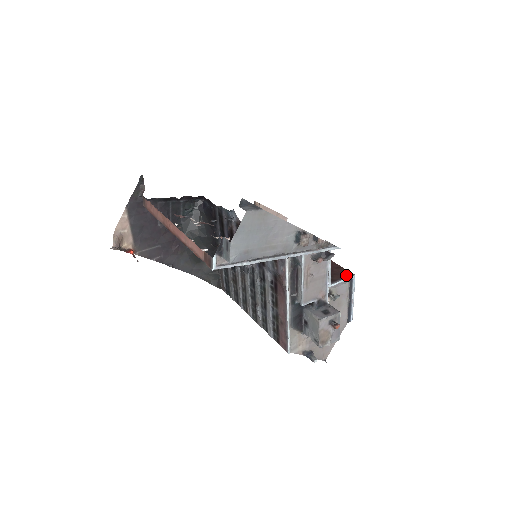
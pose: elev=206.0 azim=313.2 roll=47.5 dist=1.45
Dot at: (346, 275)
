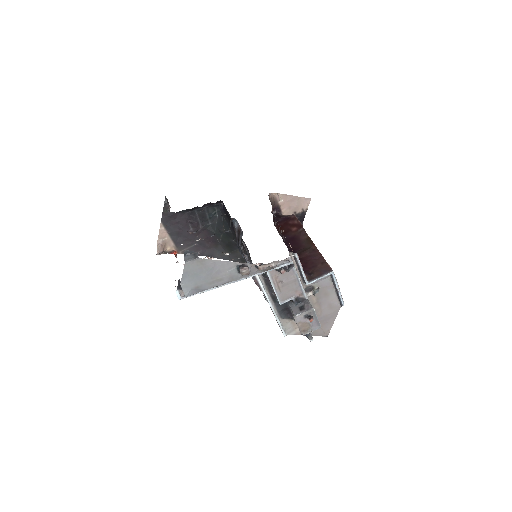
Dot at: (325, 272)
